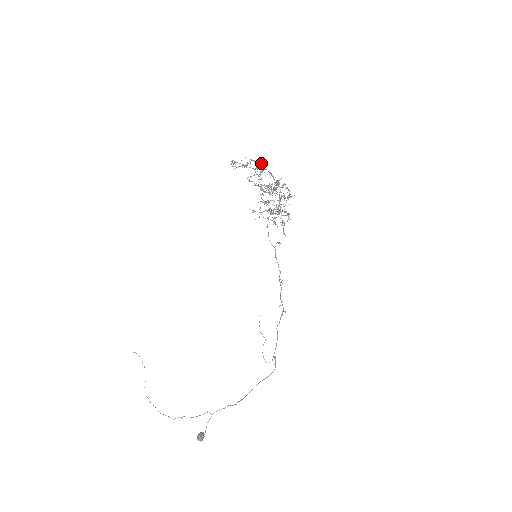
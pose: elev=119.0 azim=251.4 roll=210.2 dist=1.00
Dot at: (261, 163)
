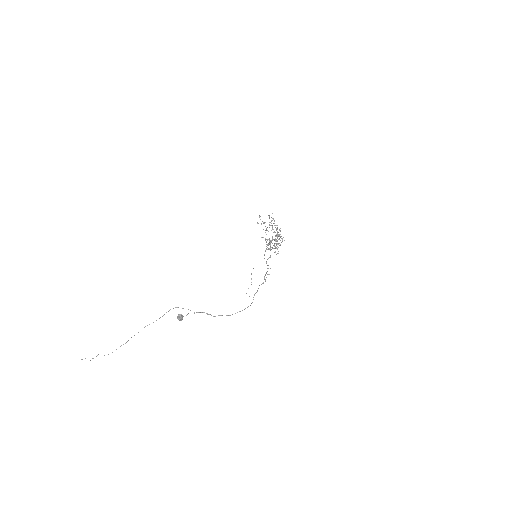
Dot at: occluded
